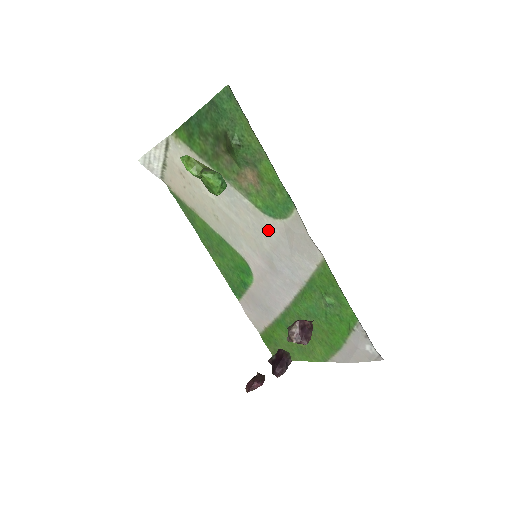
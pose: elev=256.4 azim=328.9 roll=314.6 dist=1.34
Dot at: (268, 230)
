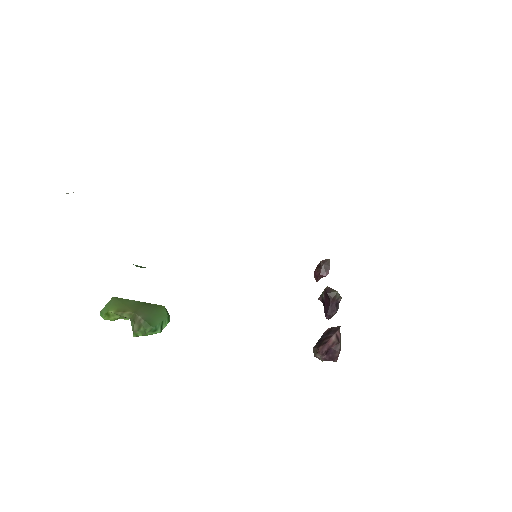
Dot at: occluded
